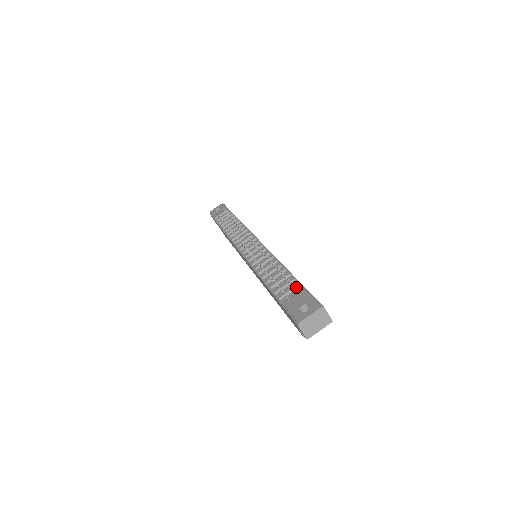
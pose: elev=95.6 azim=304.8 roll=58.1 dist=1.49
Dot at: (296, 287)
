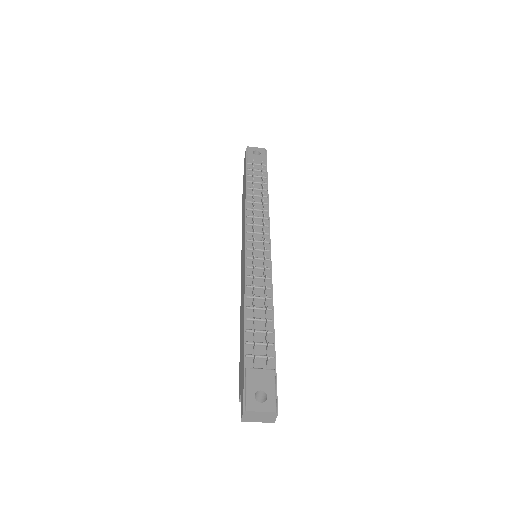
Dot at: occluded
